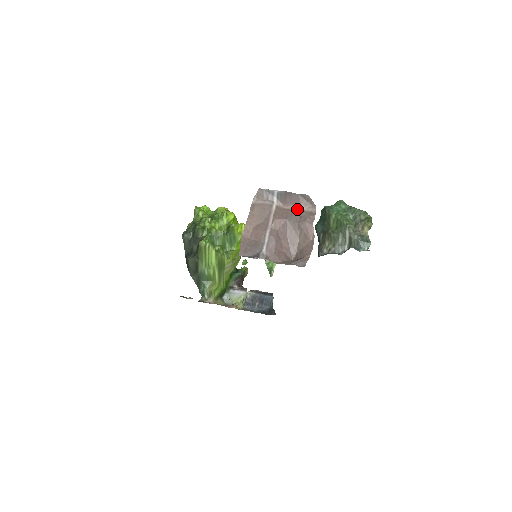
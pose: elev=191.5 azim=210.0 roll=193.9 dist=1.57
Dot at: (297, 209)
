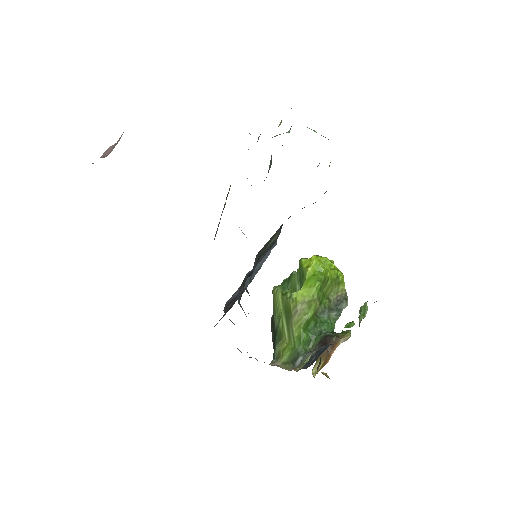
Dot at: occluded
